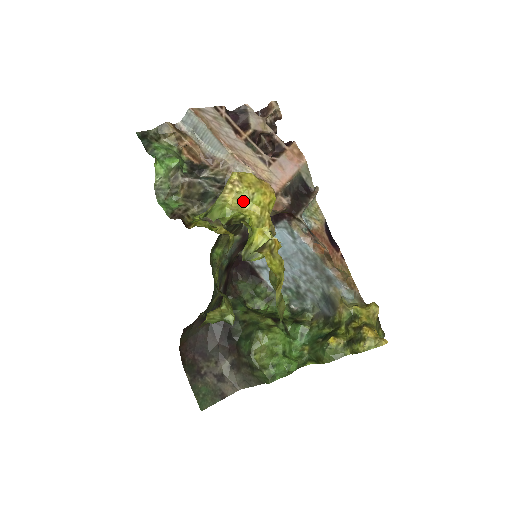
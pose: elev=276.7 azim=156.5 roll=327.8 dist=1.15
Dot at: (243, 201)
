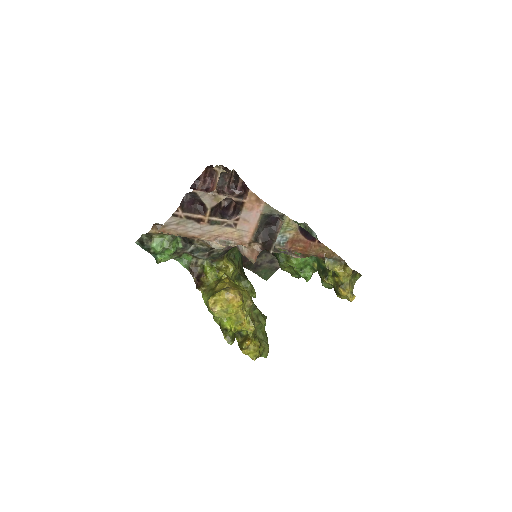
Dot at: (223, 311)
